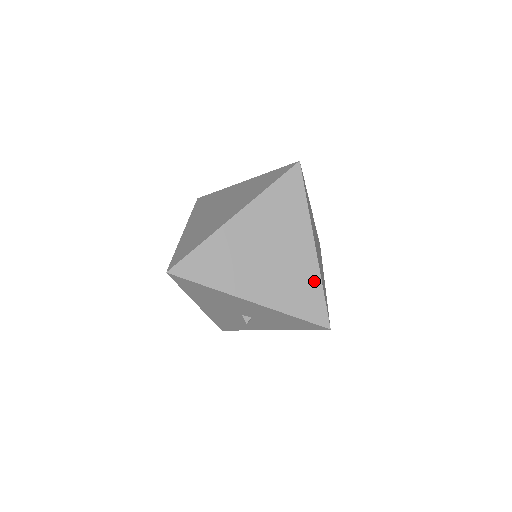
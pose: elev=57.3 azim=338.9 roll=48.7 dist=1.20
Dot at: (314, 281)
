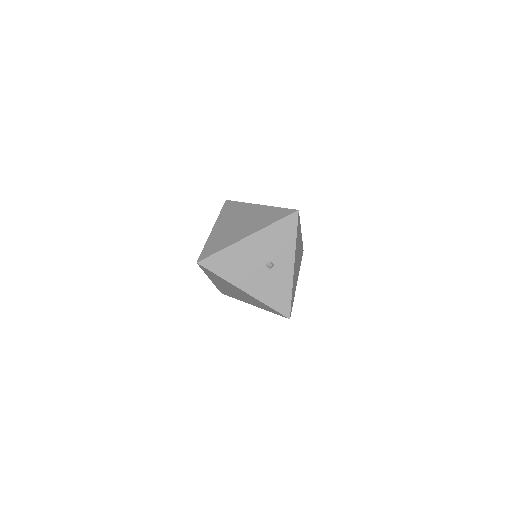
Dot at: (271, 210)
